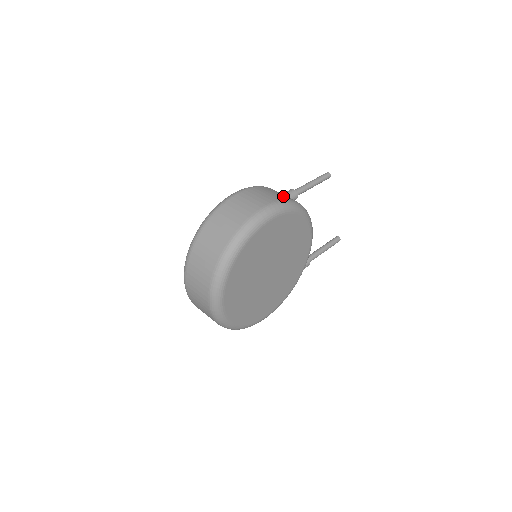
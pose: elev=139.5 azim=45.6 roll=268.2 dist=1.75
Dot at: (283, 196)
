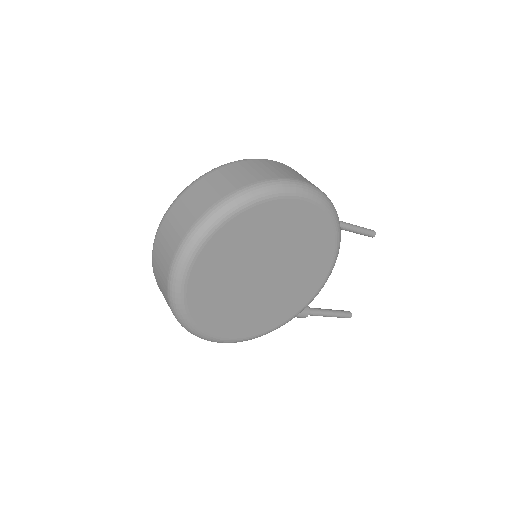
Dot at: occluded
